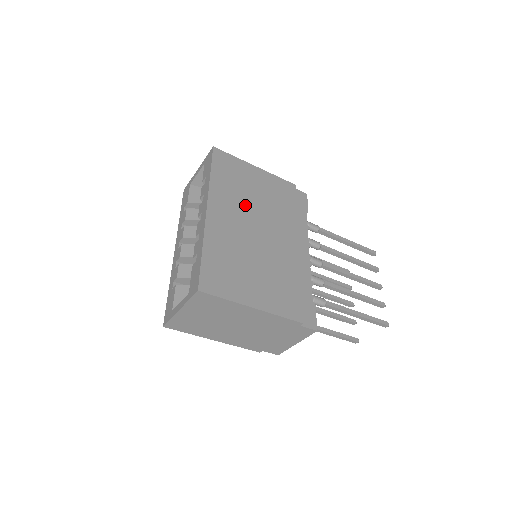
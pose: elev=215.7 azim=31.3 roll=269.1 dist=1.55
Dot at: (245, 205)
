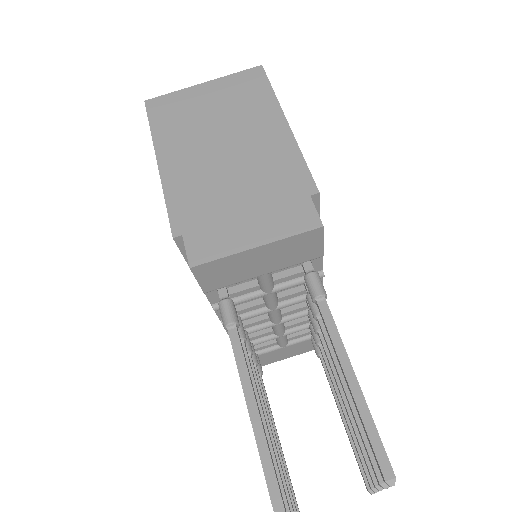
Dot at: occluded
